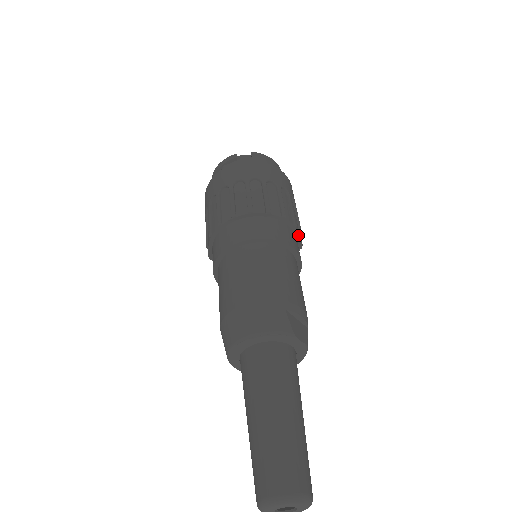
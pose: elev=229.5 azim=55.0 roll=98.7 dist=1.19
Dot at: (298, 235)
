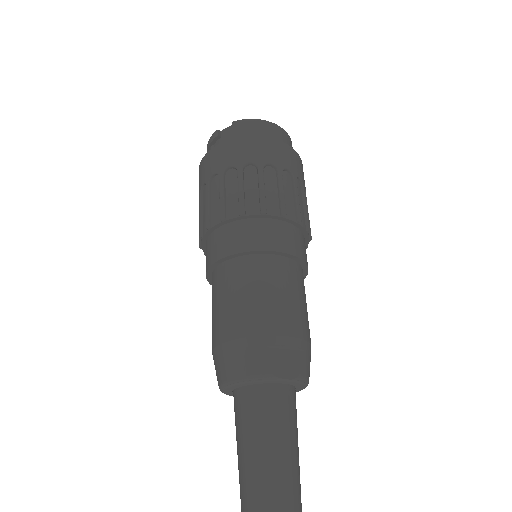
Dot at: (294, 223)
